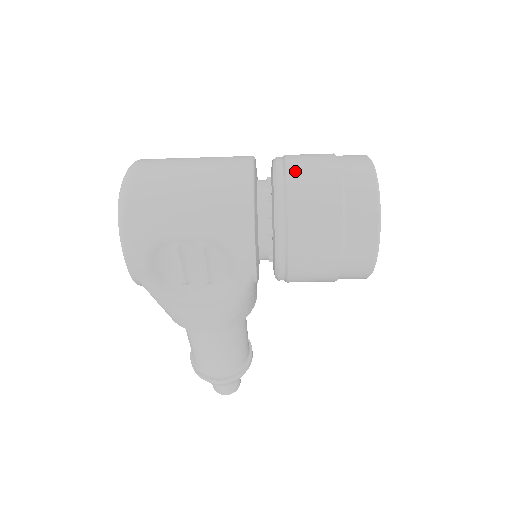
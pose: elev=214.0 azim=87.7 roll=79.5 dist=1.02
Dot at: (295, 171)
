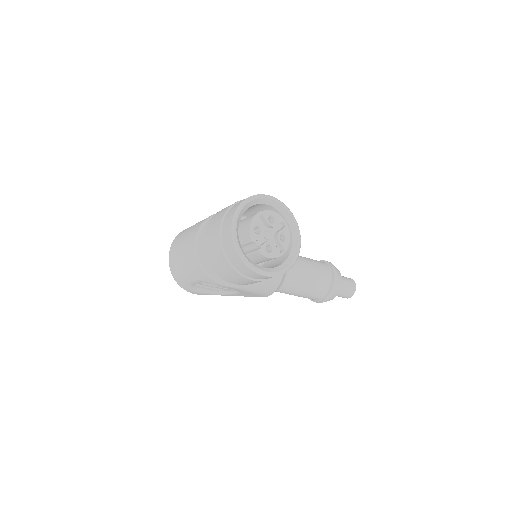
Dot at: (206, 240)
